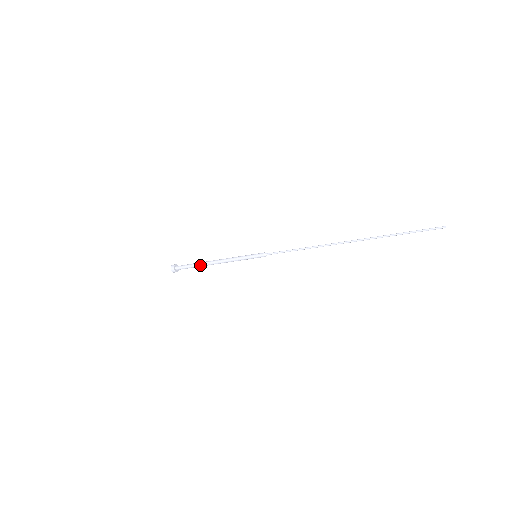
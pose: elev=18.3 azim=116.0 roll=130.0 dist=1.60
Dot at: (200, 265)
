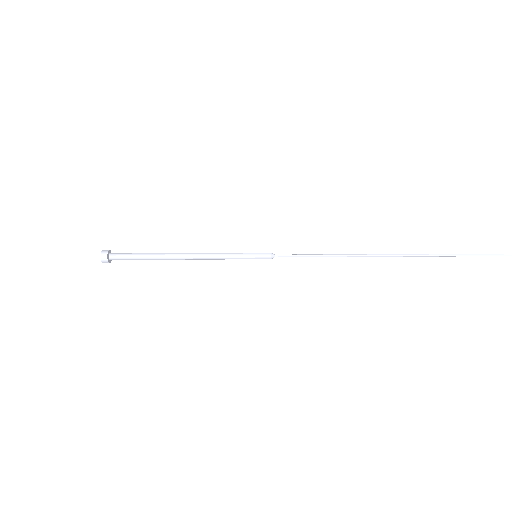
Dot at: (157, 259)
